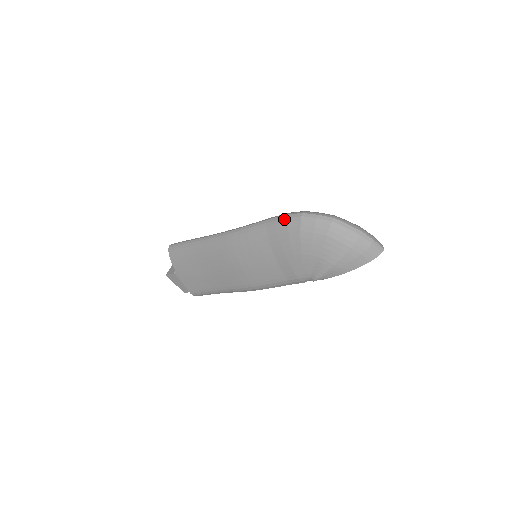
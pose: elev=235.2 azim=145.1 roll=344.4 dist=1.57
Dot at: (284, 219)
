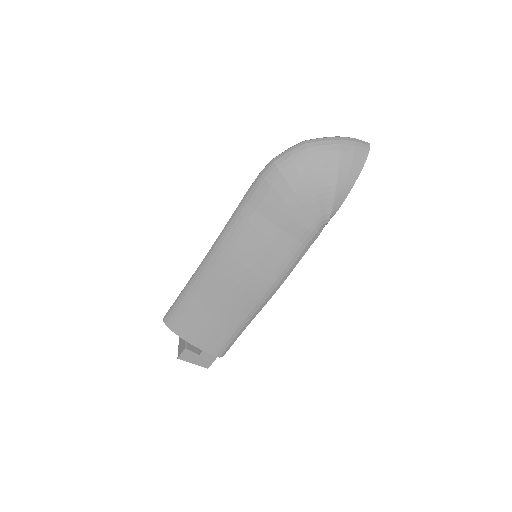
Dot at: (259, 179)
